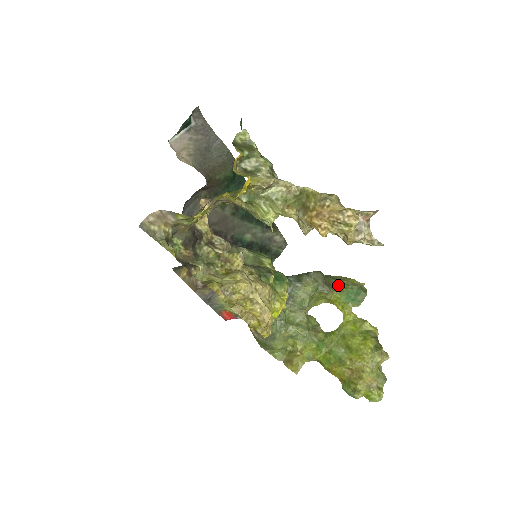
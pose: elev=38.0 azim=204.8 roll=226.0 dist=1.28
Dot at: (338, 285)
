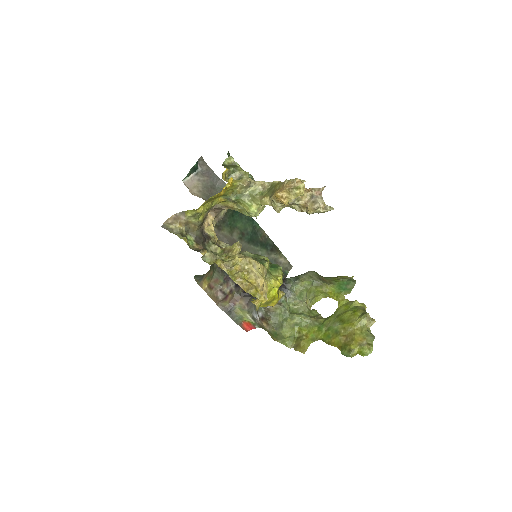
Dot at: (331, 280)
